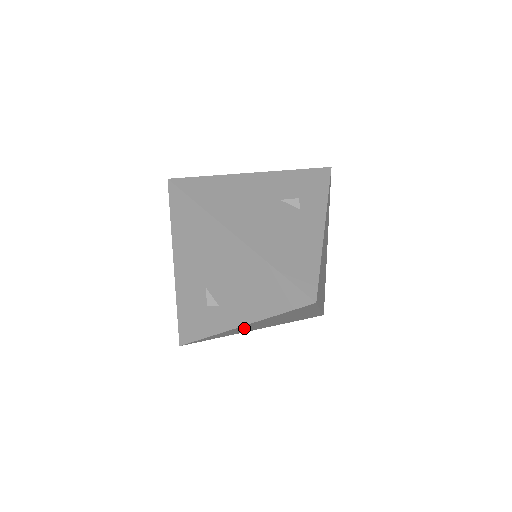
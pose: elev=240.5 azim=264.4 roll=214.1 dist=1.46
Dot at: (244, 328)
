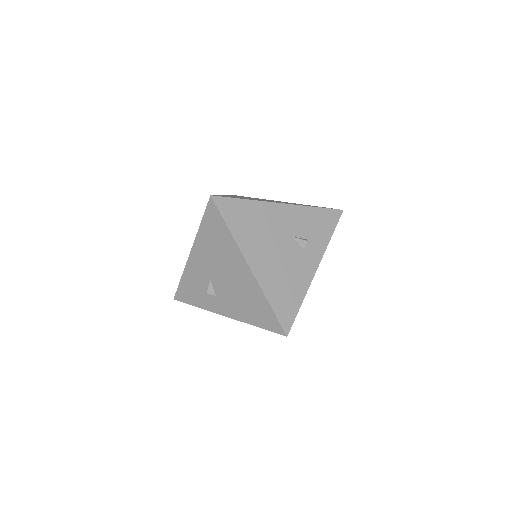
Dot at: occluded
